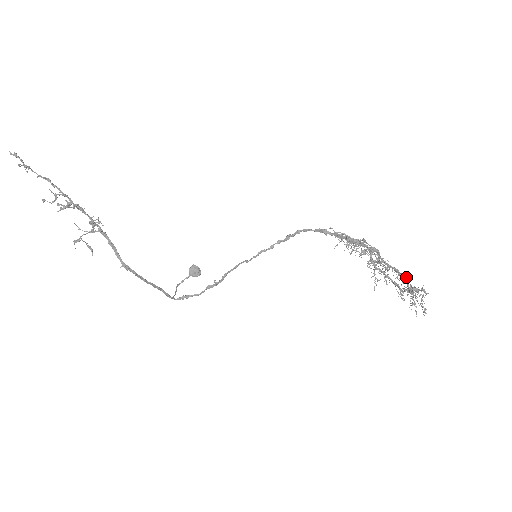
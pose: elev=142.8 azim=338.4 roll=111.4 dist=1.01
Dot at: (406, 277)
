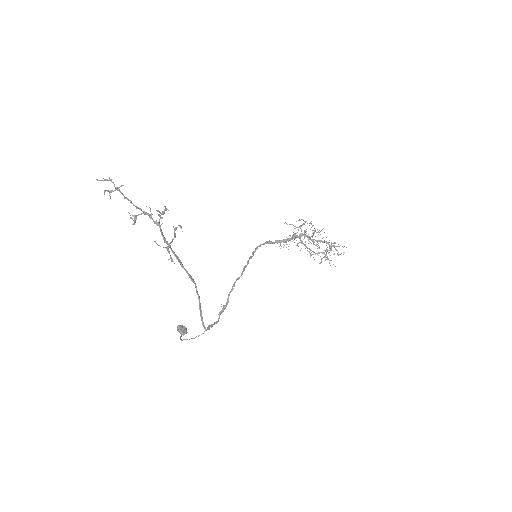
Dot at: (324, 241)
